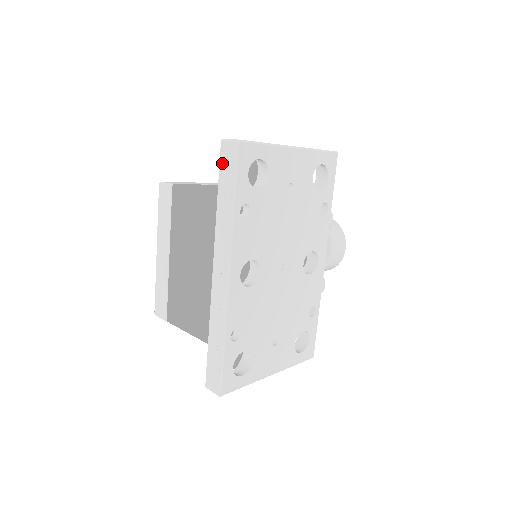
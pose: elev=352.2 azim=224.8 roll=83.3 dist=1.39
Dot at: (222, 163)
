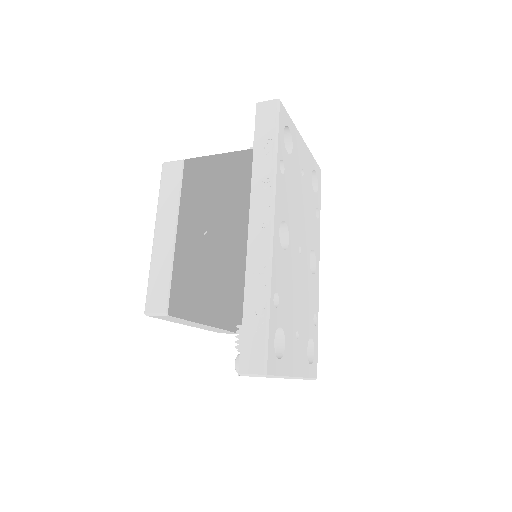
Dot at: (259, 121)
